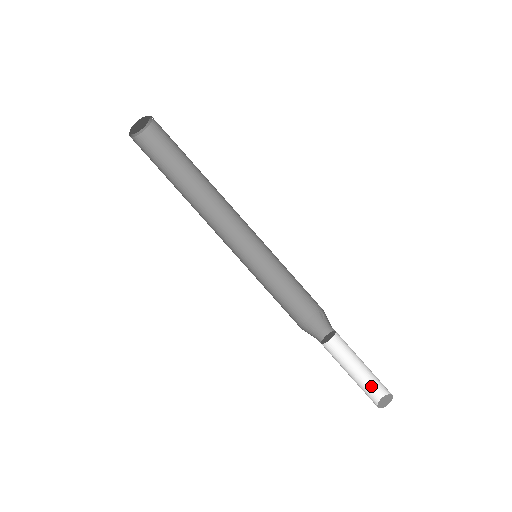
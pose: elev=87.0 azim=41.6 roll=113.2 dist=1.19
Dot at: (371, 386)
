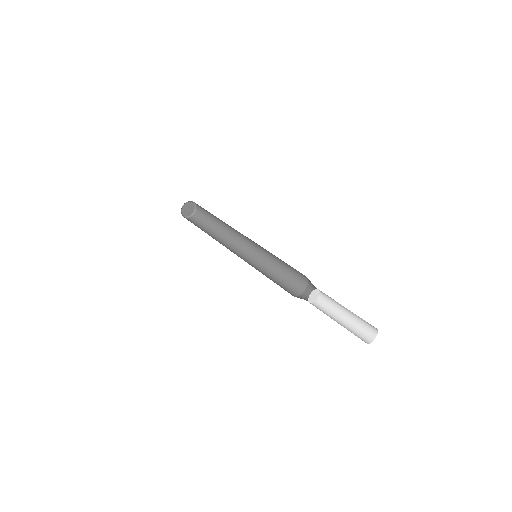
Dot at: (364, 329)
